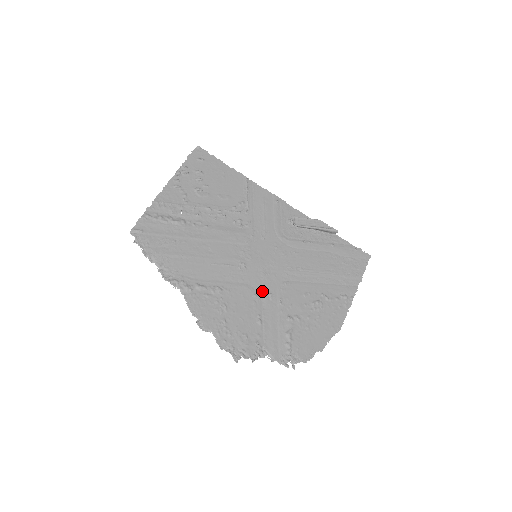
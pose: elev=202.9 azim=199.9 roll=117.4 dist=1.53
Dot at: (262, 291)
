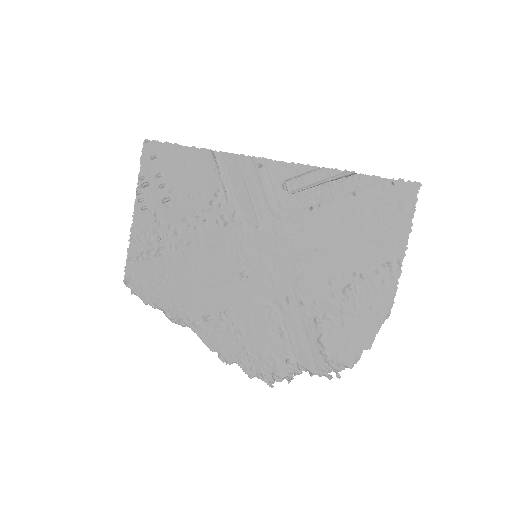
Dot at: (276, 298)
